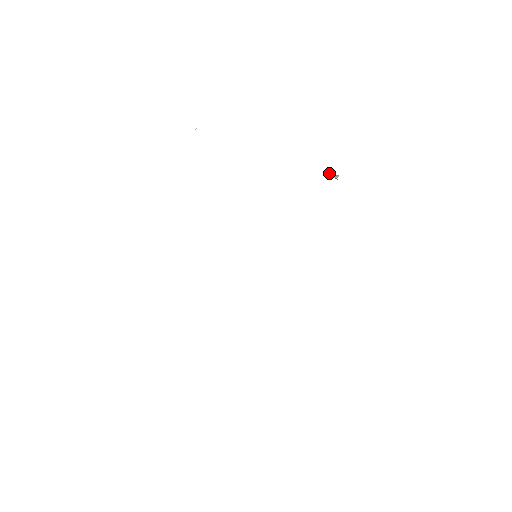
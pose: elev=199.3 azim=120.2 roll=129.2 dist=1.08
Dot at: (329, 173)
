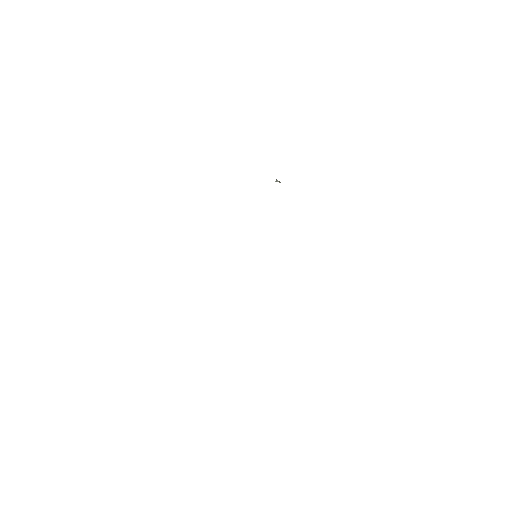
Dot at: (279, 182)
